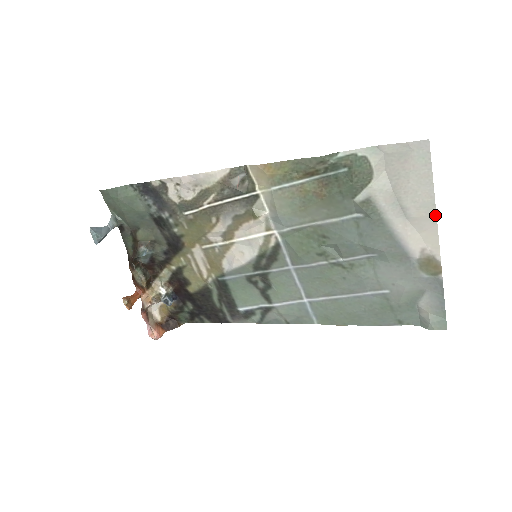
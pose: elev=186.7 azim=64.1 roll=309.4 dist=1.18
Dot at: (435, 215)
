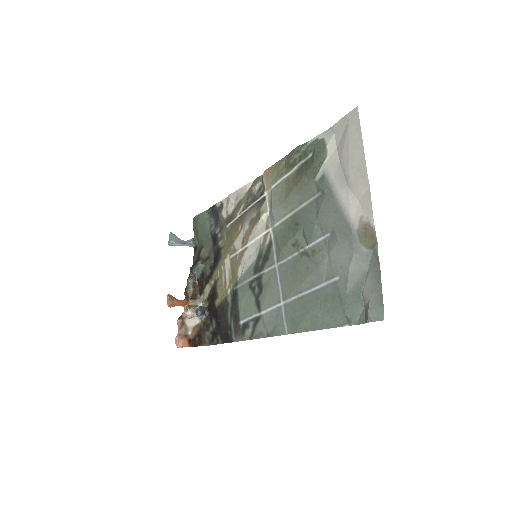
Dot at: (367, 176)
